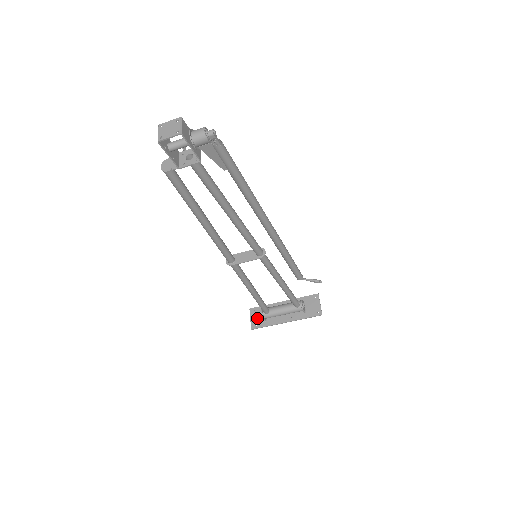
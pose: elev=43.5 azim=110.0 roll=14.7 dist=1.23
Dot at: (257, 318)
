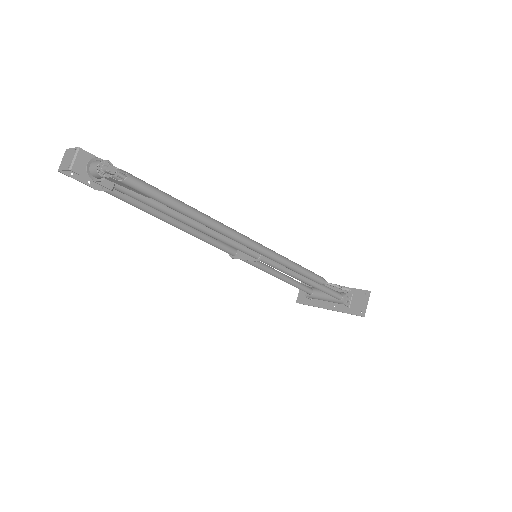
Dot at: occluded
